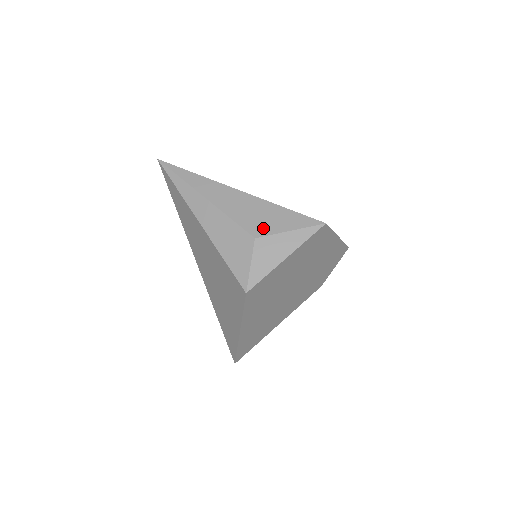
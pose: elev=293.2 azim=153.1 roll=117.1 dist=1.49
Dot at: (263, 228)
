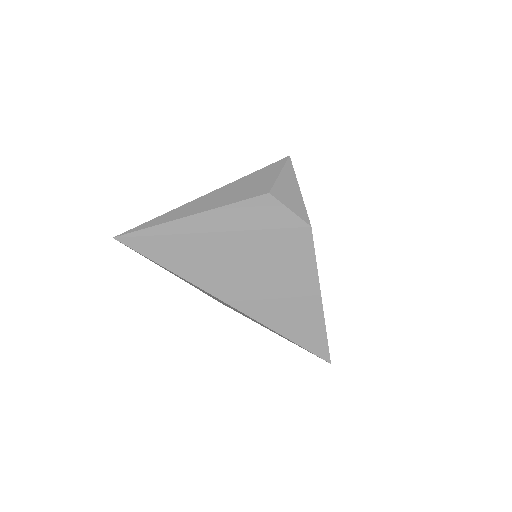
Dot at: (263, 186)
